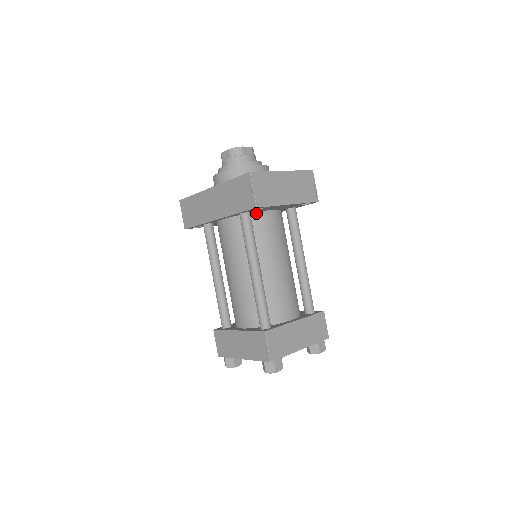
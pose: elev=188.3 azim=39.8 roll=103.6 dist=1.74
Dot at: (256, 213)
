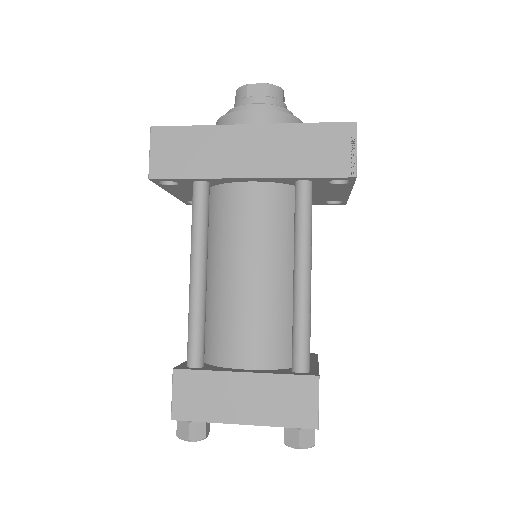
Dot at: occluded
